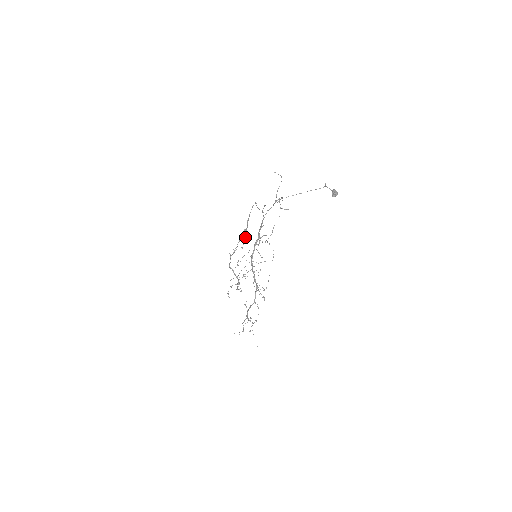
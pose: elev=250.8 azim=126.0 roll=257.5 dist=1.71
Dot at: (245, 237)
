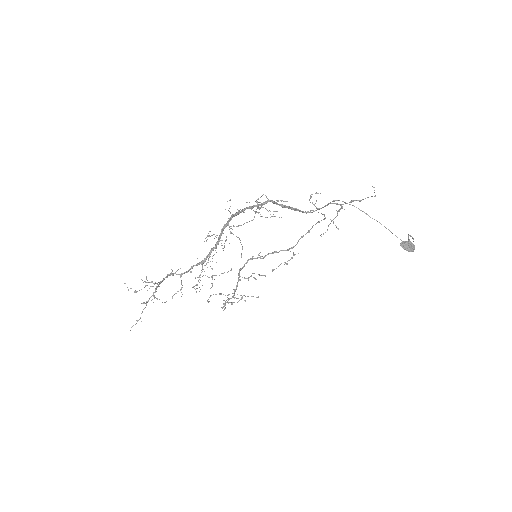
Dot at: (287, 263)
